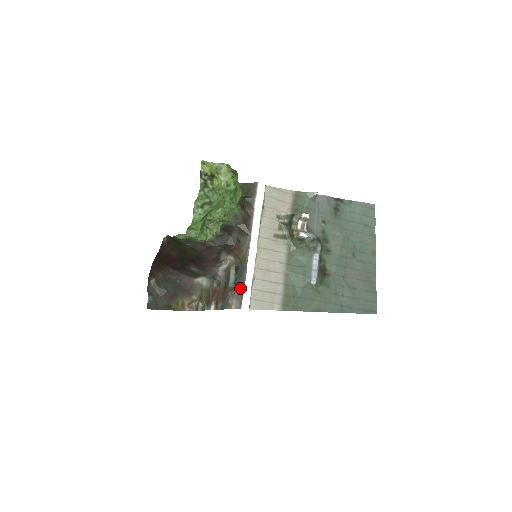
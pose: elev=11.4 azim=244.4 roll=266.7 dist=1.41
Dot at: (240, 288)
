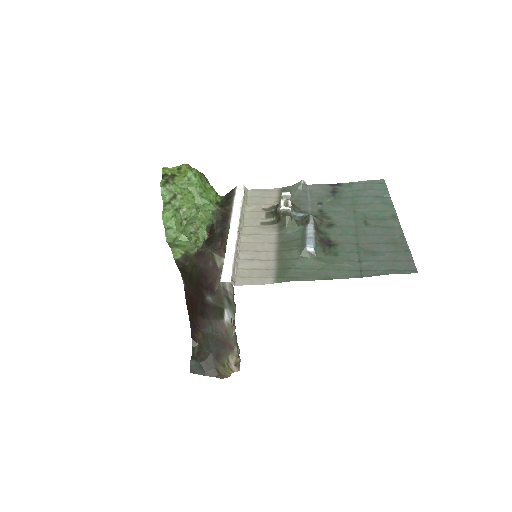
Dot at: occluded
